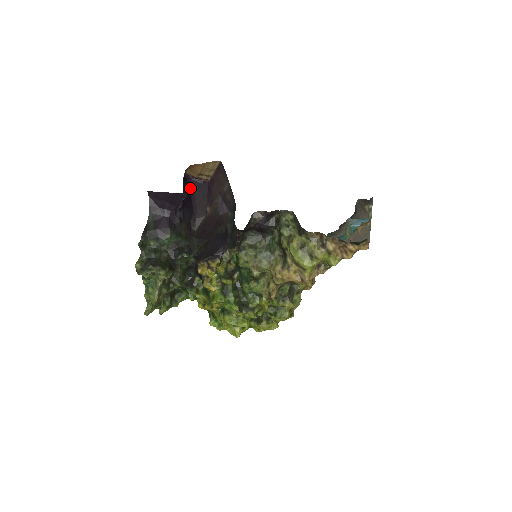
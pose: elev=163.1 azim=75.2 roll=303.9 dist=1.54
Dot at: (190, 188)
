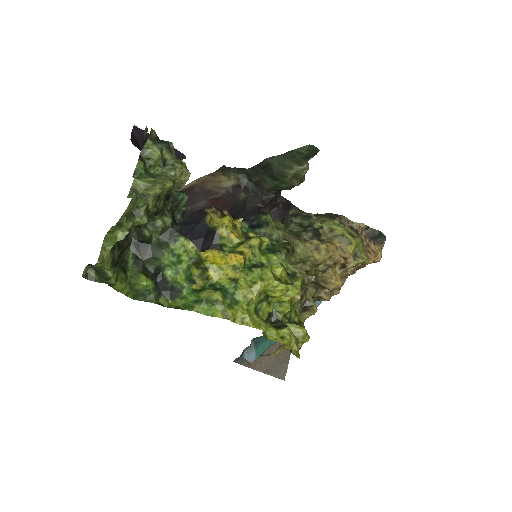
Dot at: occluded
